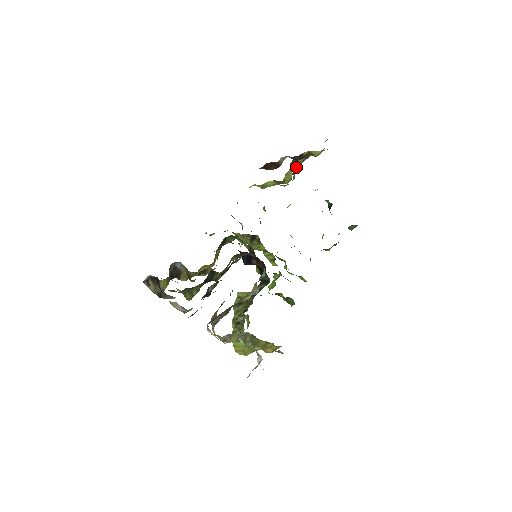
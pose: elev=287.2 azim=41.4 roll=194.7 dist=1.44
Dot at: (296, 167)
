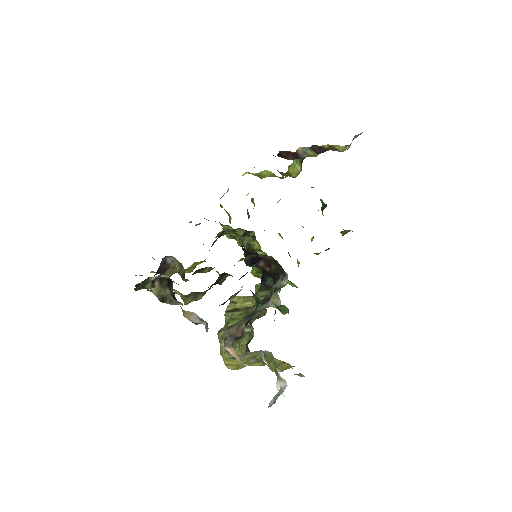
Dot at: occluded
